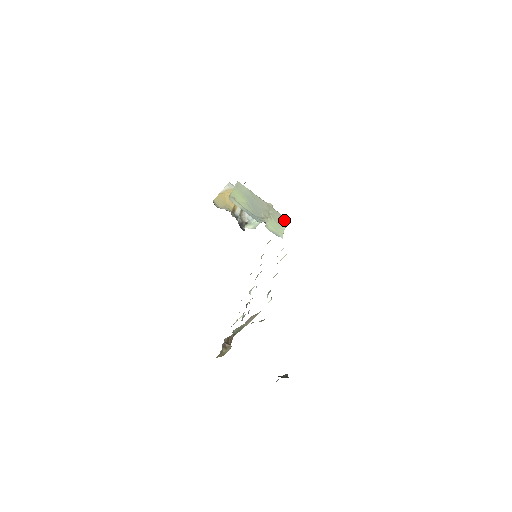
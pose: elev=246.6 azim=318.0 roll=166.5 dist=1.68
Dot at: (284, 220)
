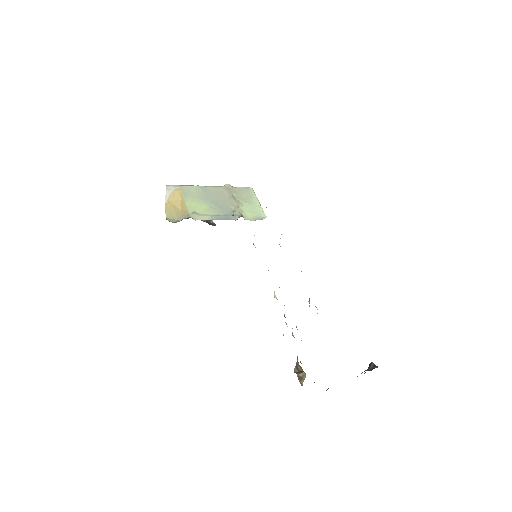
Dot at: (251, 192)
